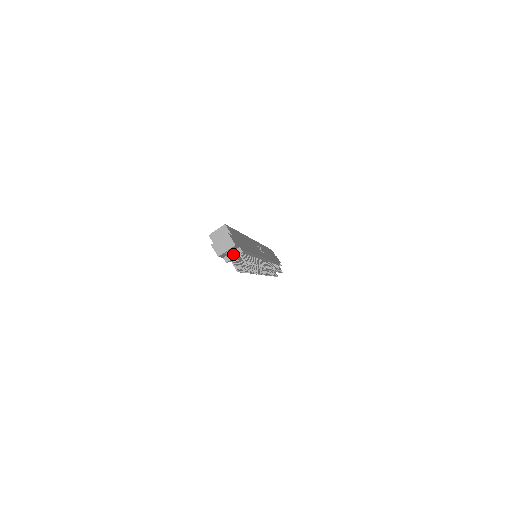
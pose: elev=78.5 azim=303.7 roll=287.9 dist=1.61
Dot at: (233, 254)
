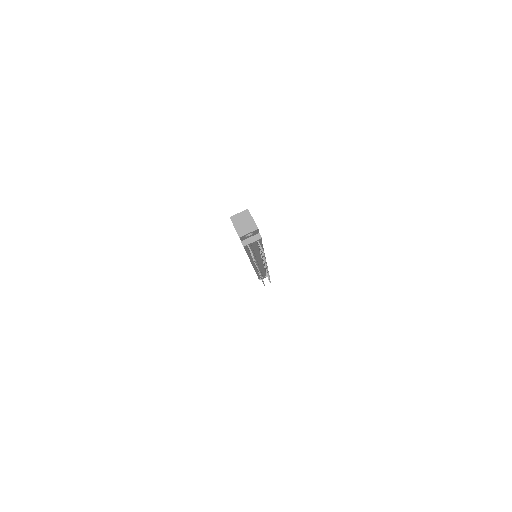
Dot at: (252, 239)
